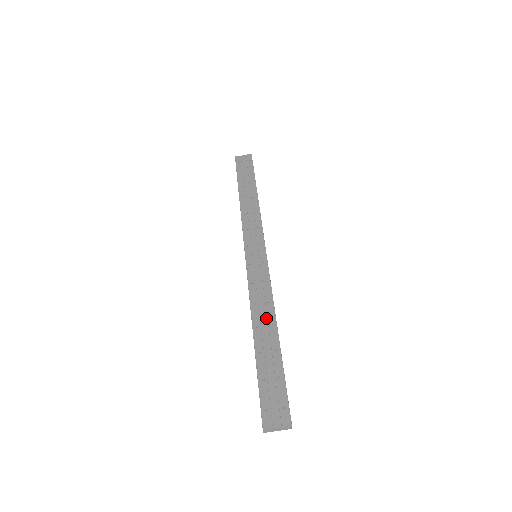
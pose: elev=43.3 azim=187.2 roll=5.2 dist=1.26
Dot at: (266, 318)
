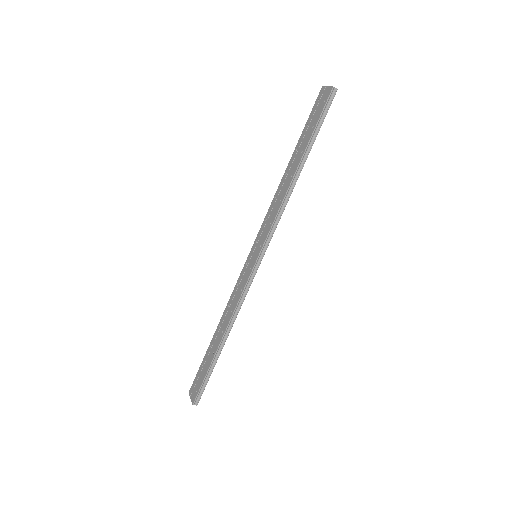
Dot at: (224, 323)
